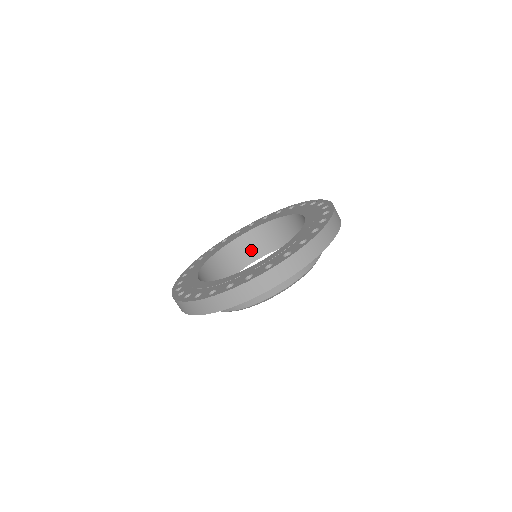
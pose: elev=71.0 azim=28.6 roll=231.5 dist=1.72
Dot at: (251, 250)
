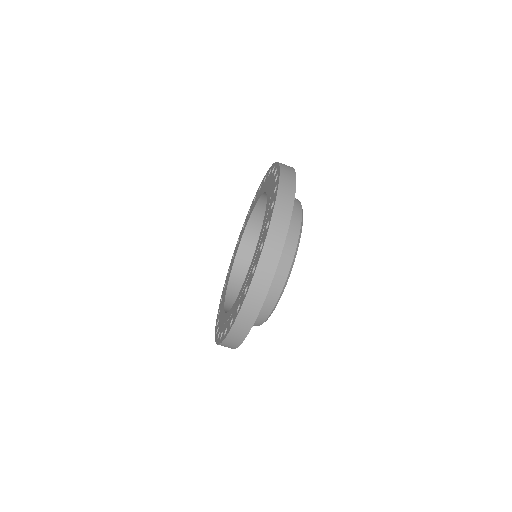
Dot at: occluded
